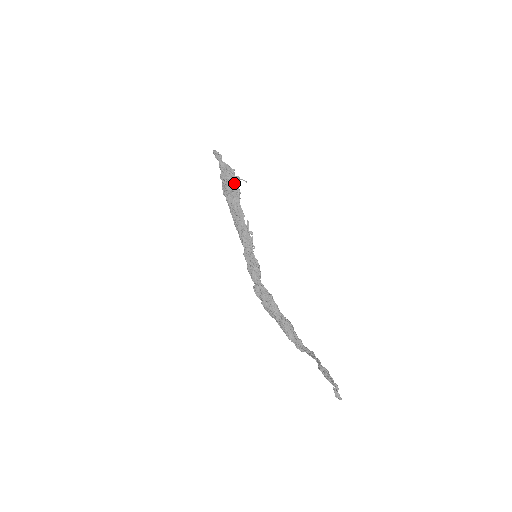
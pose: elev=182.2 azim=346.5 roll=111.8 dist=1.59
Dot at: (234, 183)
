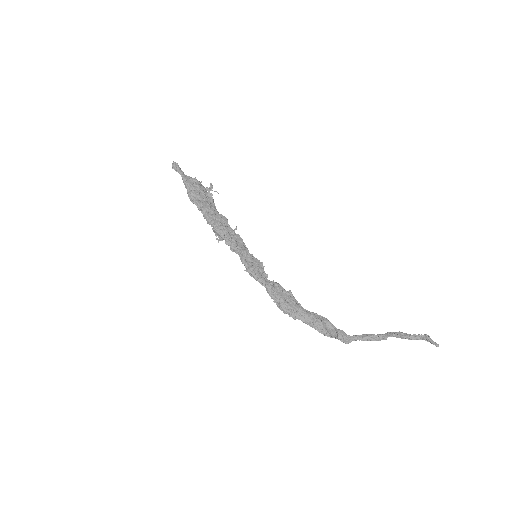
Dot at: (206, 192)
